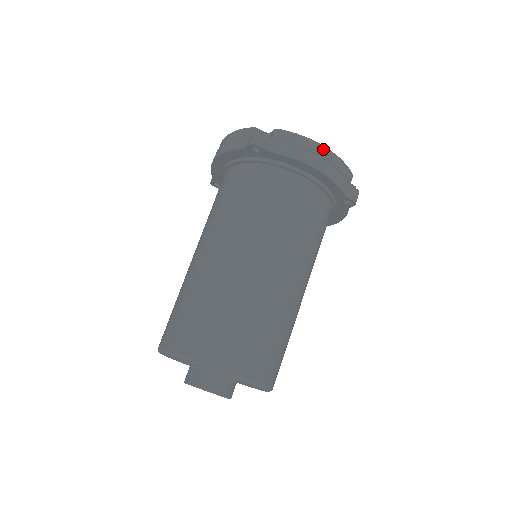
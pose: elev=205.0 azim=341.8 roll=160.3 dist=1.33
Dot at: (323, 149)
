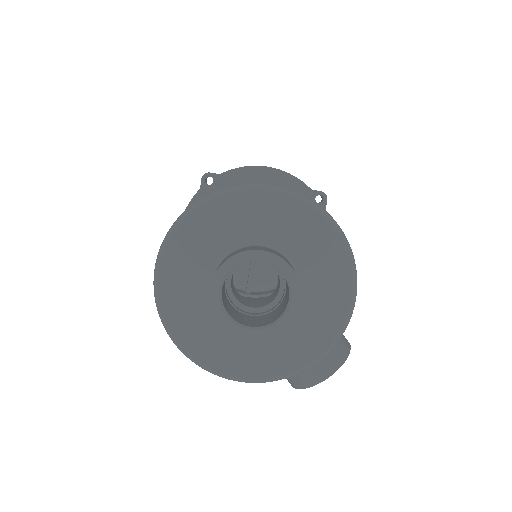
Dot at: occluded
